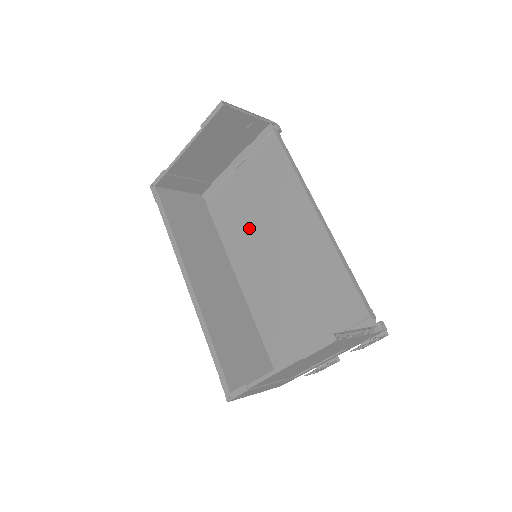
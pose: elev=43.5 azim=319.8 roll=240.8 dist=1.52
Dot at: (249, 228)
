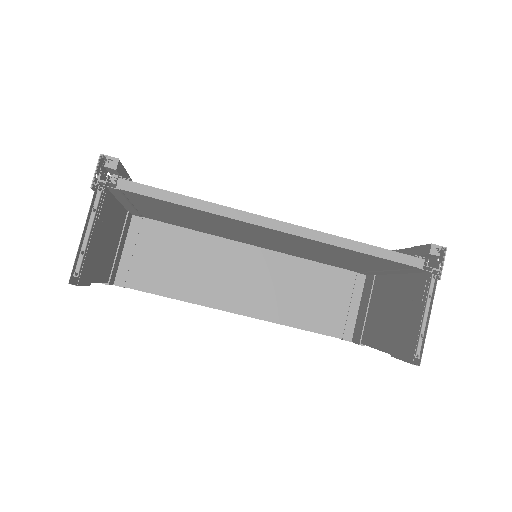
Dot at: (216, 230)
